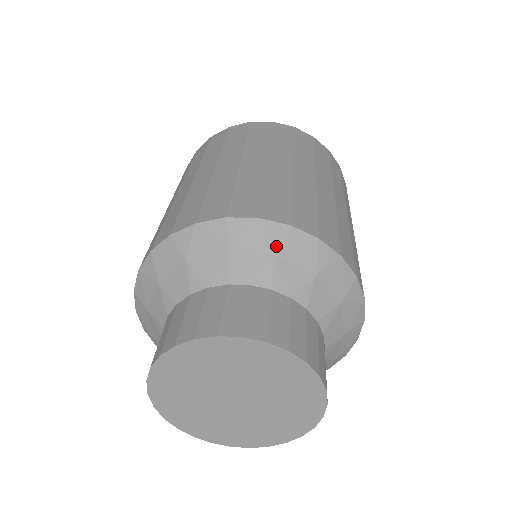
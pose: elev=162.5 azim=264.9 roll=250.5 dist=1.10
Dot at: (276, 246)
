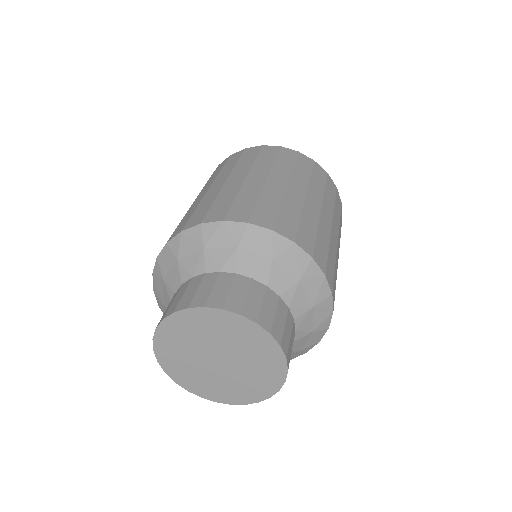
Dot at: (238, 240)
